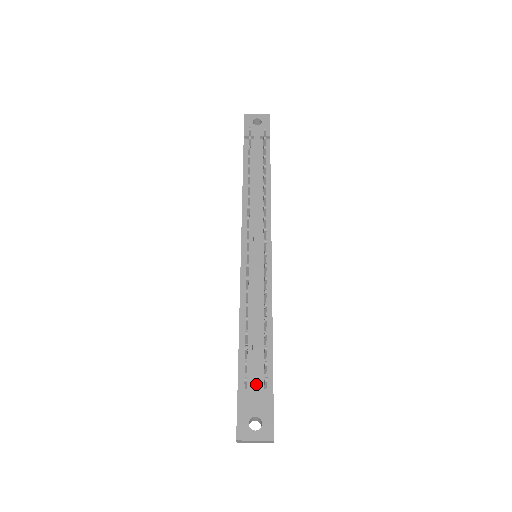
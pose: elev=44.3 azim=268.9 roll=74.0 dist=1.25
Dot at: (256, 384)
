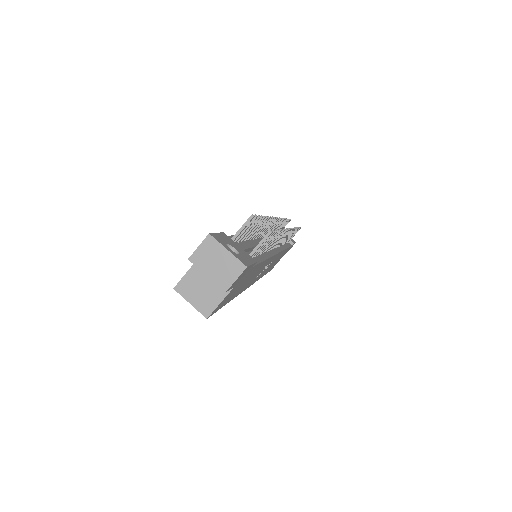
Dot at: (243, 246)
